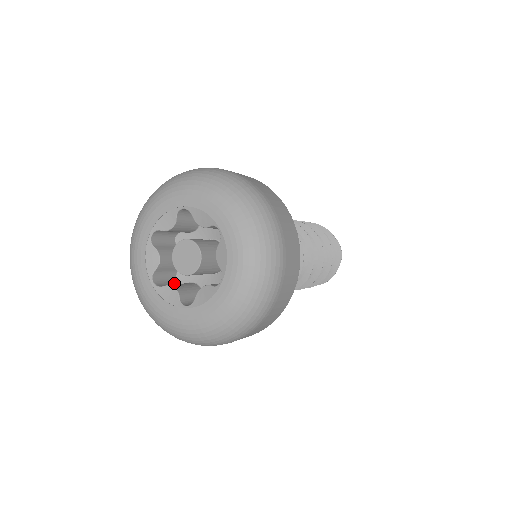
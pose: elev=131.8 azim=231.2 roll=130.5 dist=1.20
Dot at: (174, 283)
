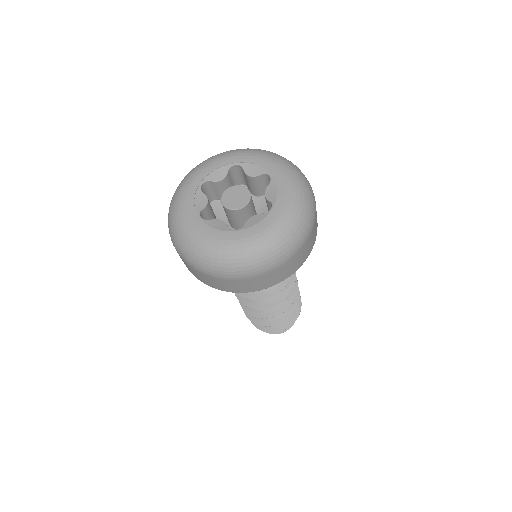
Dot at: occluded
